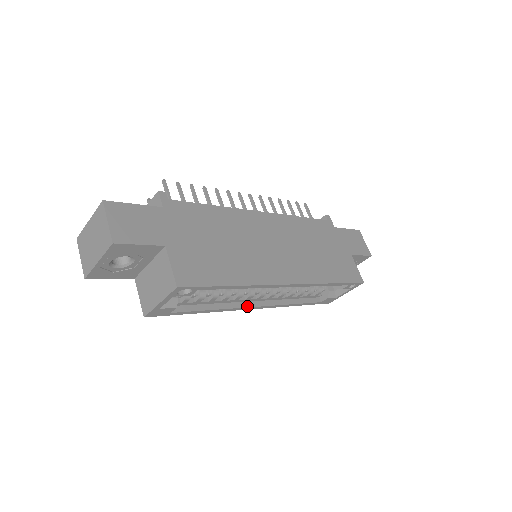
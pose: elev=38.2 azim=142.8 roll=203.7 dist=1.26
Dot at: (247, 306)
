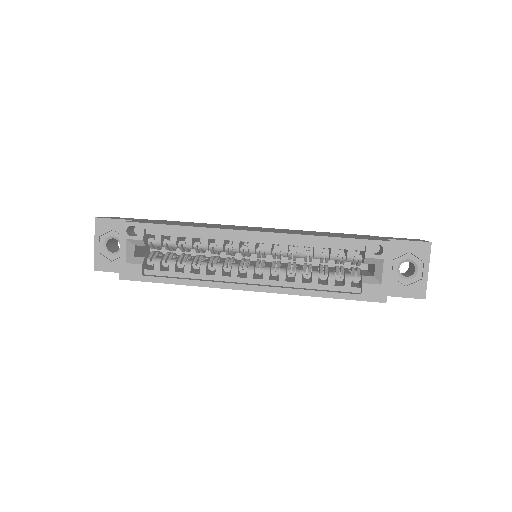
Dot at: (234, 283)
